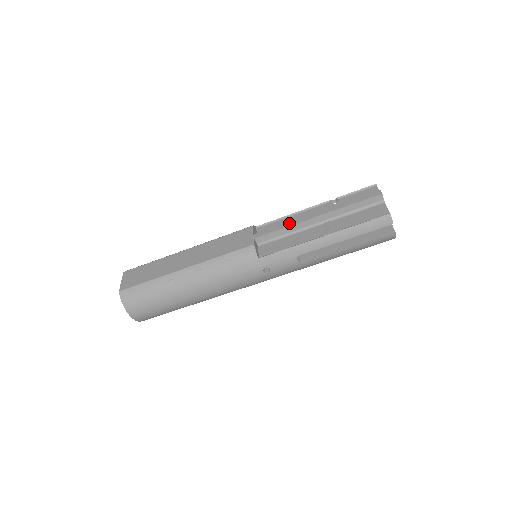
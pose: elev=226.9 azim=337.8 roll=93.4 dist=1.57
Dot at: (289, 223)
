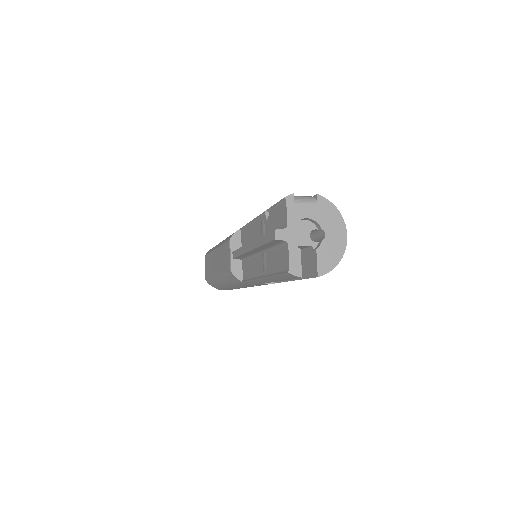
Dot at: (241, 249)
